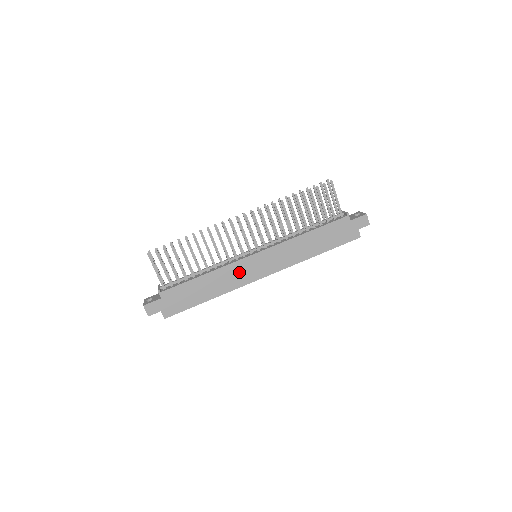
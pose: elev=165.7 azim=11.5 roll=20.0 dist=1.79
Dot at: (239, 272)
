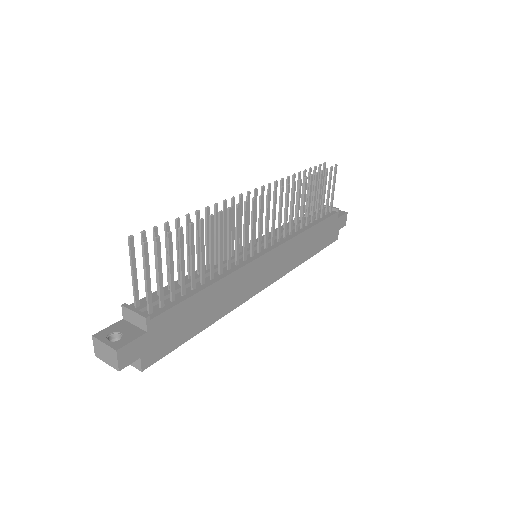
Dot at: (246, 281)
